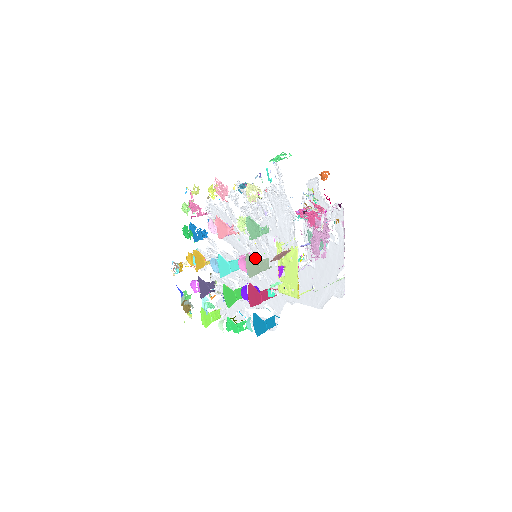
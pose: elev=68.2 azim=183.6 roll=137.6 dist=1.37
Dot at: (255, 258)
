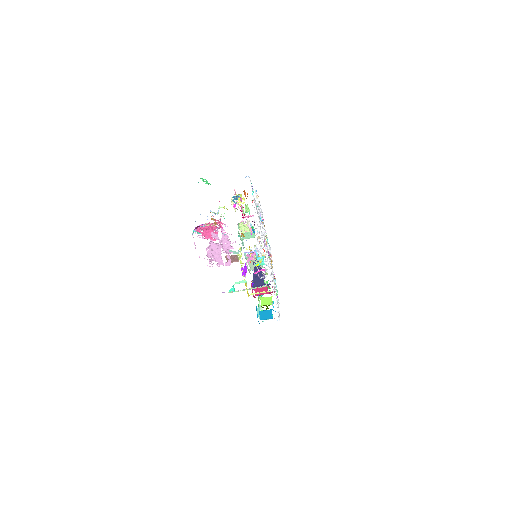
Dot at: (255, 258)
